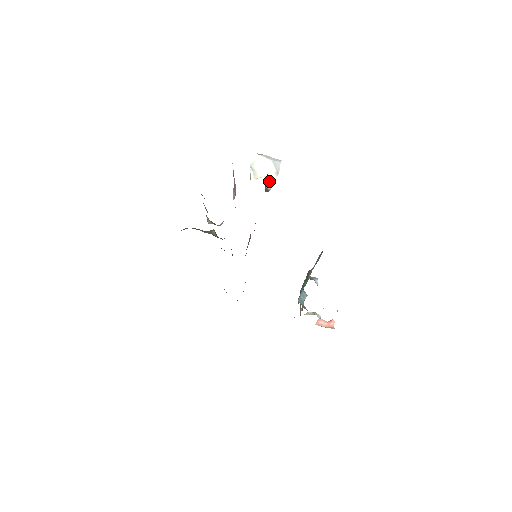
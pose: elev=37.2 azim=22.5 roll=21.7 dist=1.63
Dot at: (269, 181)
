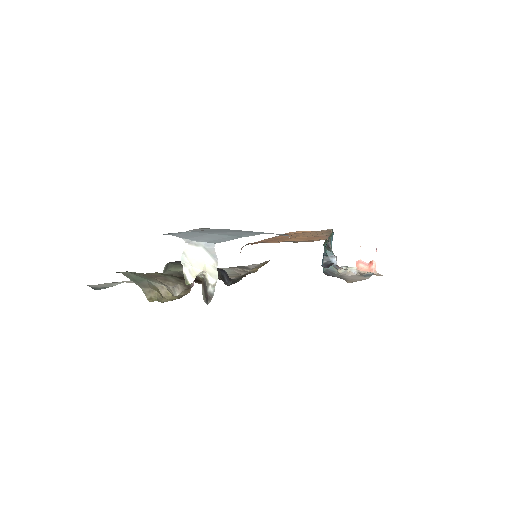
Dot at: (210, 277)
